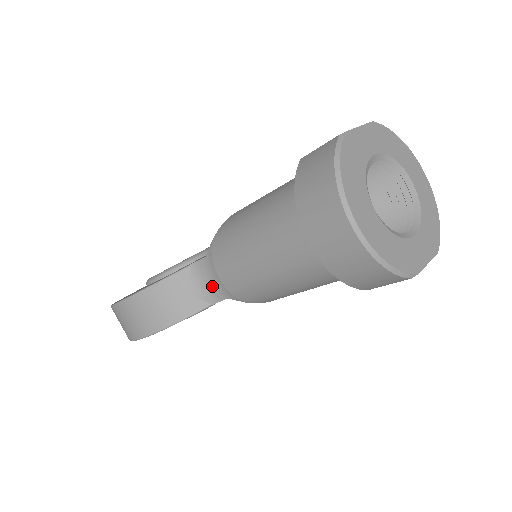
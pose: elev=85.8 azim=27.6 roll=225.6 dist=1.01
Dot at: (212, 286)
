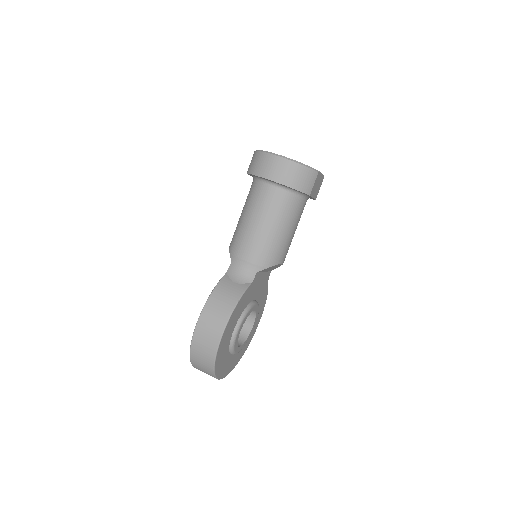
Dot at: (244, 271)
